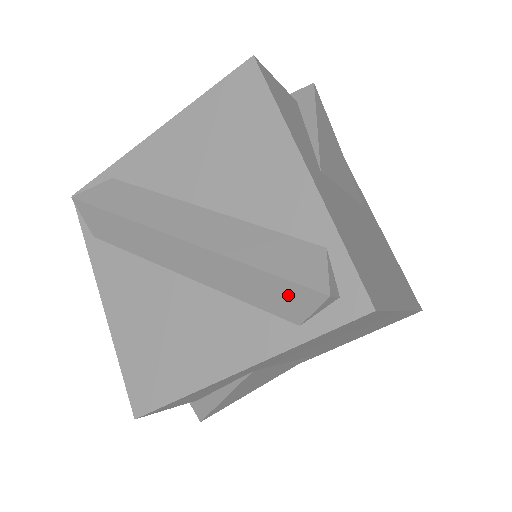
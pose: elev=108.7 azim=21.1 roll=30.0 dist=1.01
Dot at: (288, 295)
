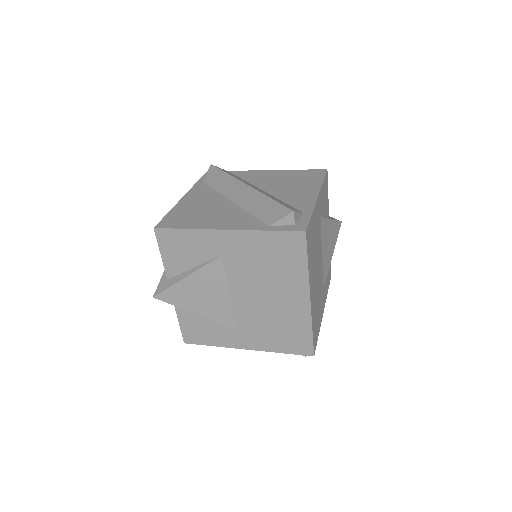
Dot at: (275, 211)
